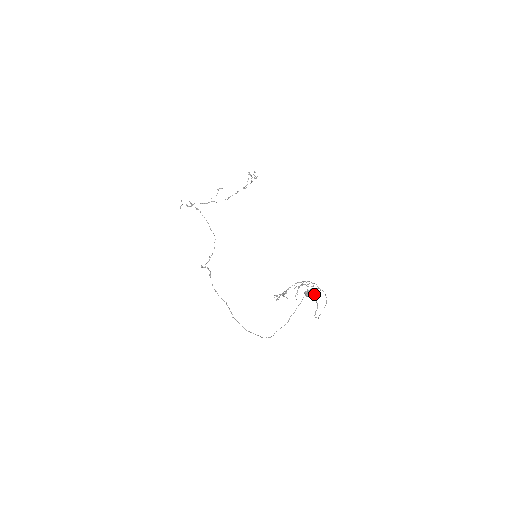
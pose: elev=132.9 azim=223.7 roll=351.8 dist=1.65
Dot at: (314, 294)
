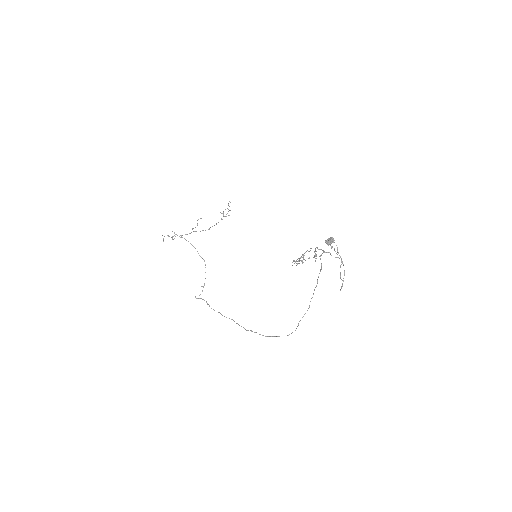
Dot at: occluded
